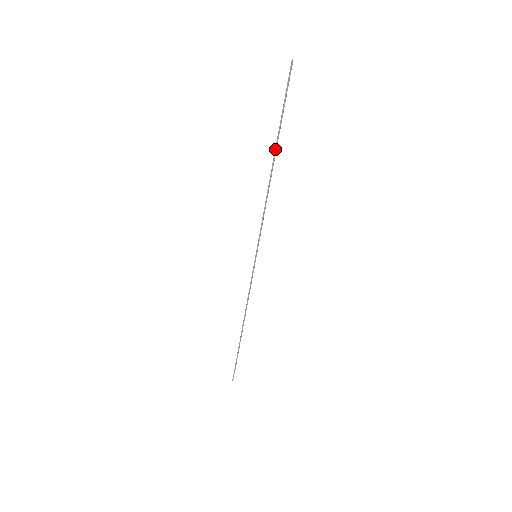
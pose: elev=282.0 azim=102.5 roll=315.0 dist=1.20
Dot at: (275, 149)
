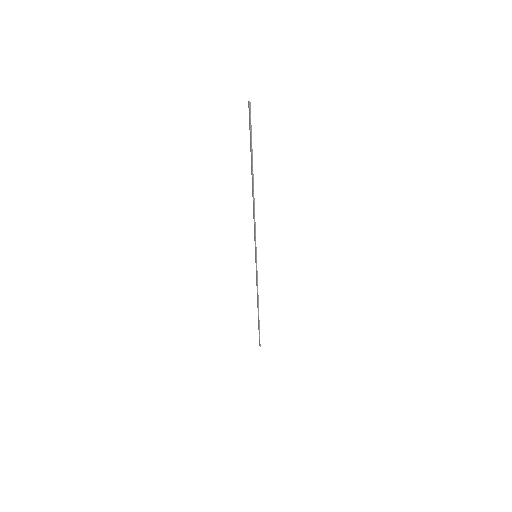
Dot at: (252, 175)
